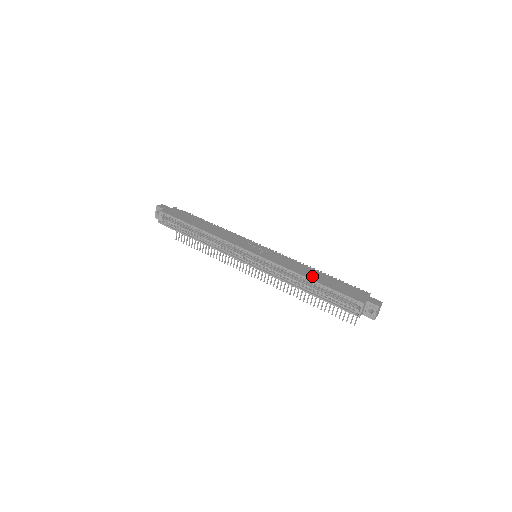
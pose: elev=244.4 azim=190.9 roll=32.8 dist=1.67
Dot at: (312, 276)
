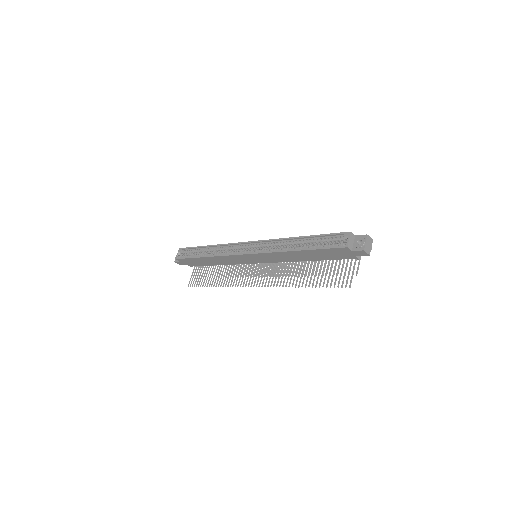
Dot at: occluded
